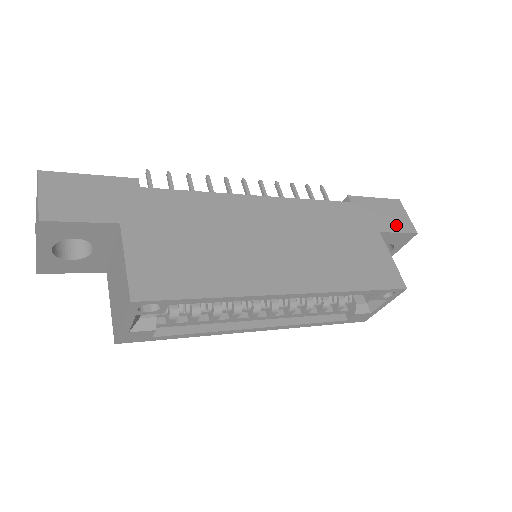
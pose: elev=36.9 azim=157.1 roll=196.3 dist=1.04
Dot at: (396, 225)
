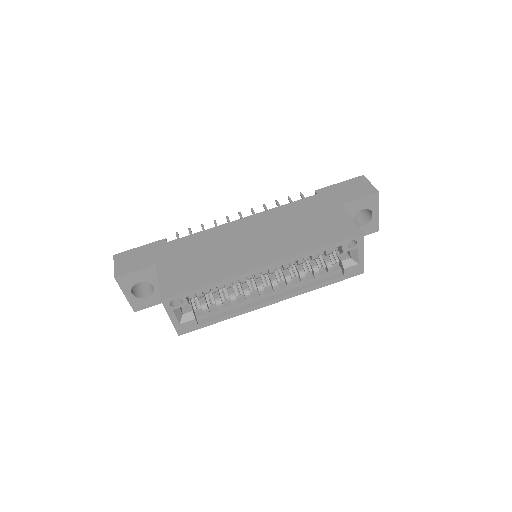
Dot at: (358, 194)
